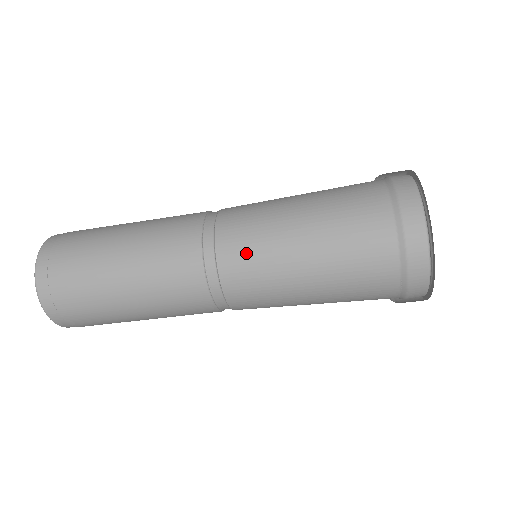
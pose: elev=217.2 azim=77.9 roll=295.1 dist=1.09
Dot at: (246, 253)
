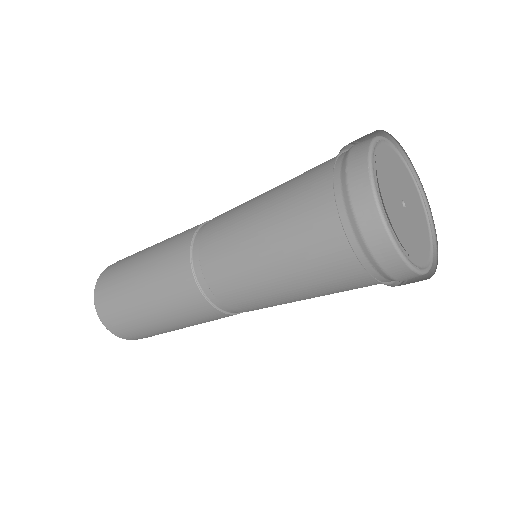
Dot at: (223, 263)
